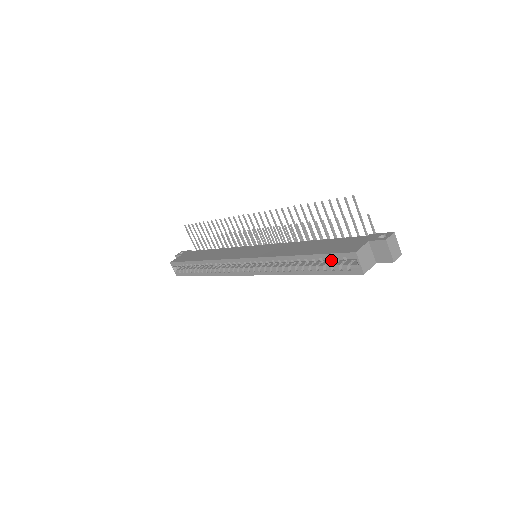
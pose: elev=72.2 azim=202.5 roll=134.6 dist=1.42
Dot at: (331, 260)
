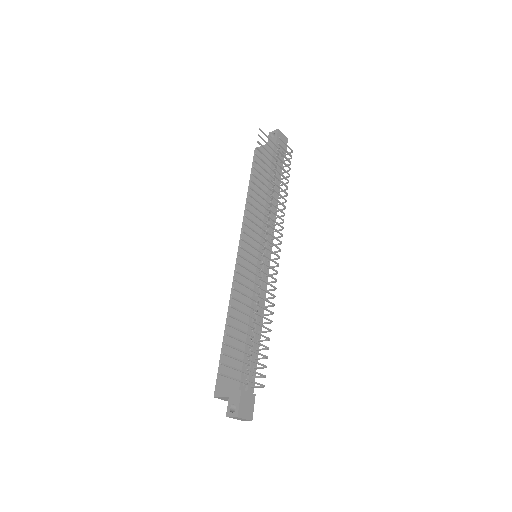
Dot at: occluded
